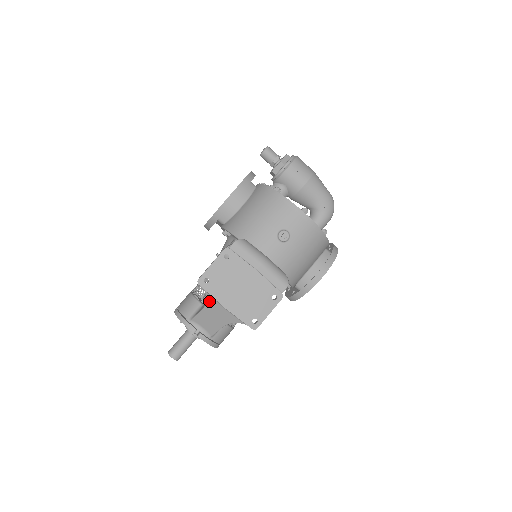
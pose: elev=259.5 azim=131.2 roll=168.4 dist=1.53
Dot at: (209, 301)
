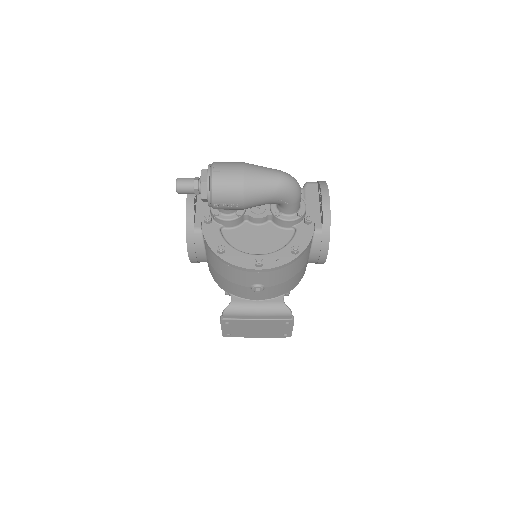
Dot at: occluded
